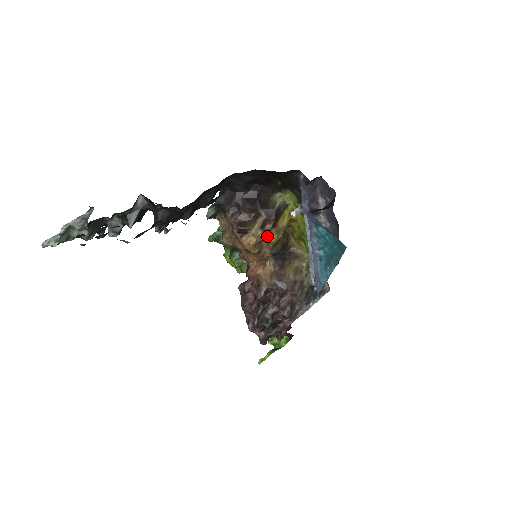
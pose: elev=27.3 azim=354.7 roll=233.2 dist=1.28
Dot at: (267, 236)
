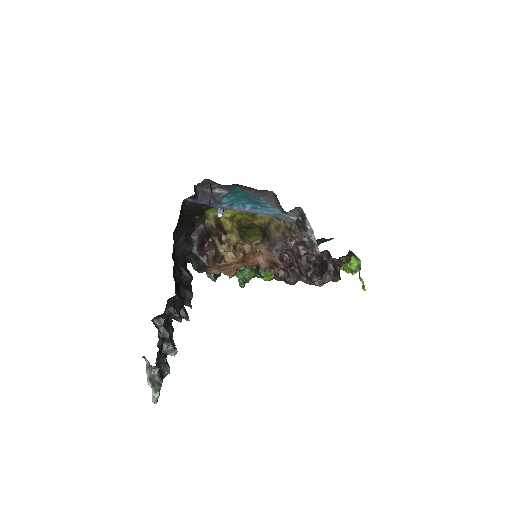
Dot at: (230, 242)
